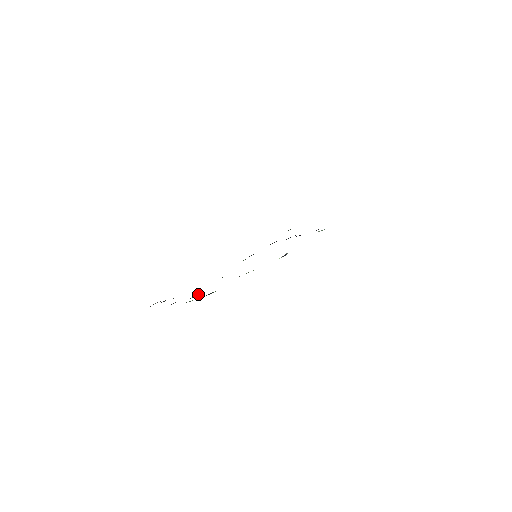
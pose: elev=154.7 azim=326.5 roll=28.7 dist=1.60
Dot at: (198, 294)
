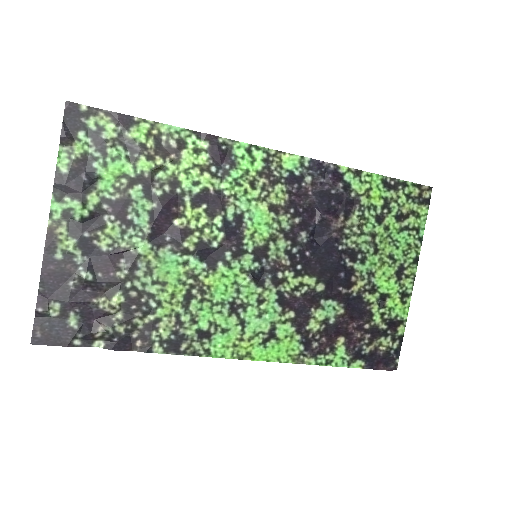
Dot at: (103, 225)
